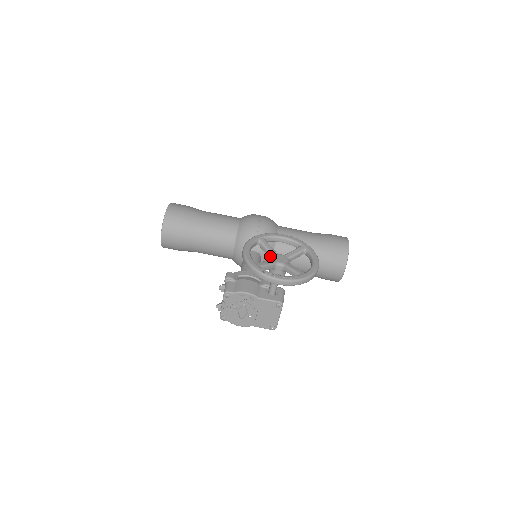
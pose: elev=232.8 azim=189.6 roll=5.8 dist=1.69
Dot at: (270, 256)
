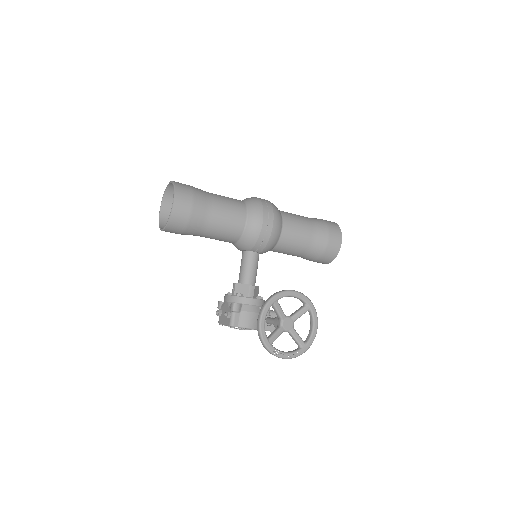
Dot at: (279, 318)
